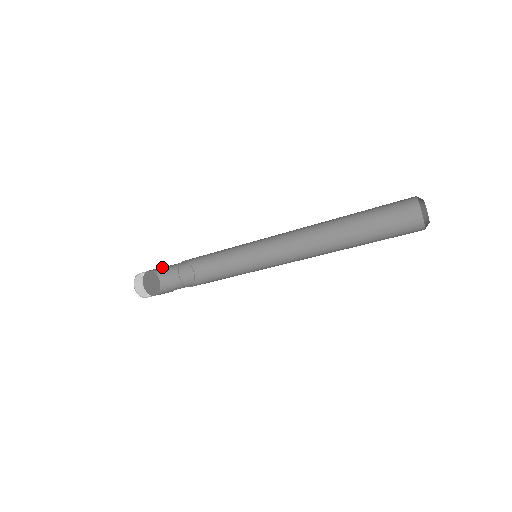
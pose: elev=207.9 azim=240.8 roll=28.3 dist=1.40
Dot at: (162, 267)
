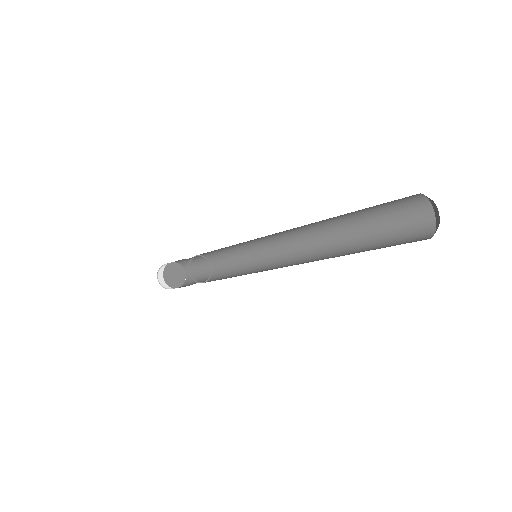
Dot at: (188, 261)
